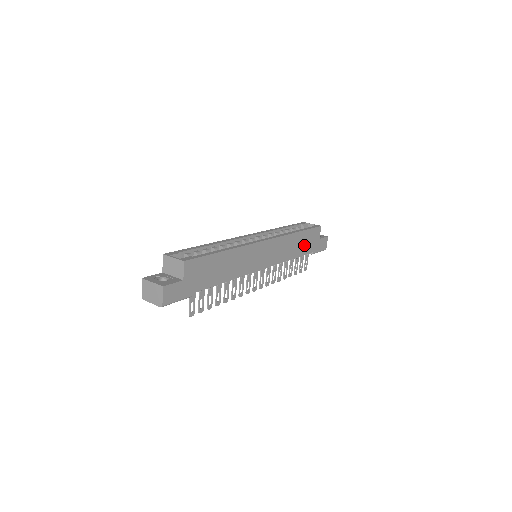
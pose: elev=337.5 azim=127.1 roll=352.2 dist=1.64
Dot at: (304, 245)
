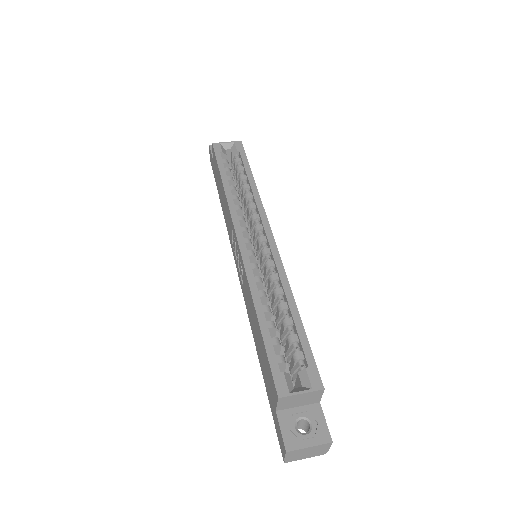
Dot at: occluded
